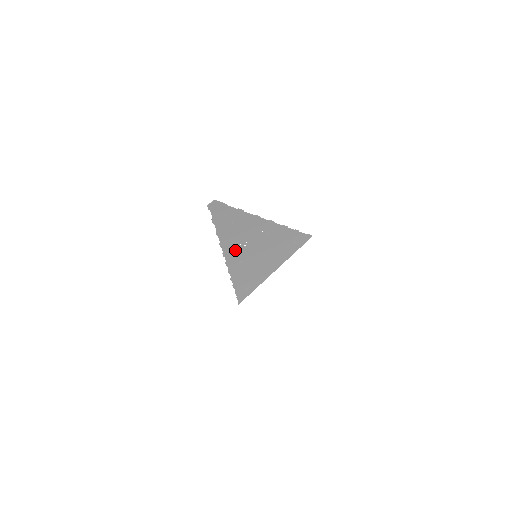
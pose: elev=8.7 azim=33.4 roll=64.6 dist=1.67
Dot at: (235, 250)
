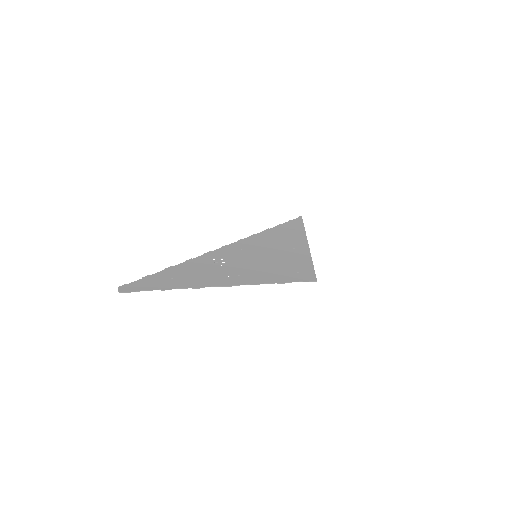
Dot at: (217, 258)
